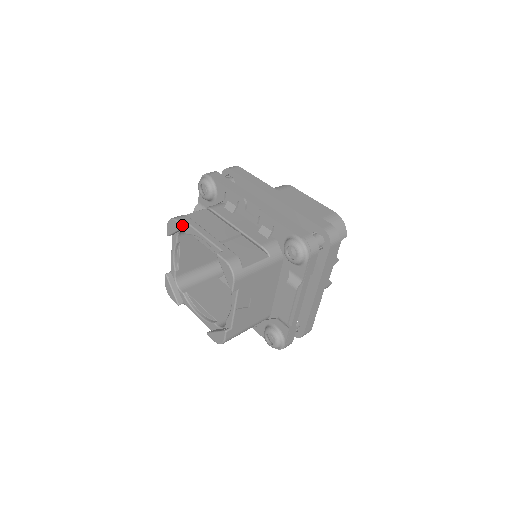
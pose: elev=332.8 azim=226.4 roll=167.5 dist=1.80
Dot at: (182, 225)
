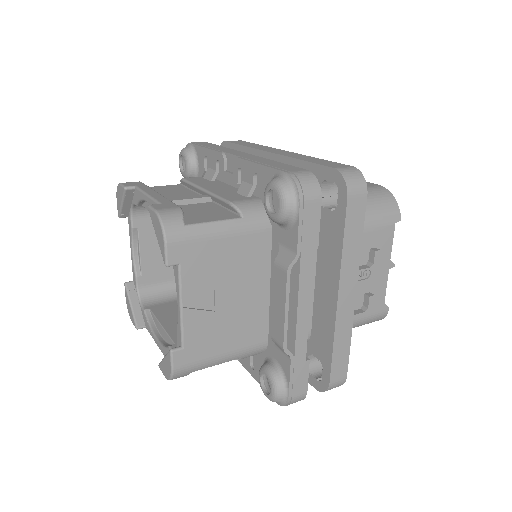
Dot at: (124, 186)
